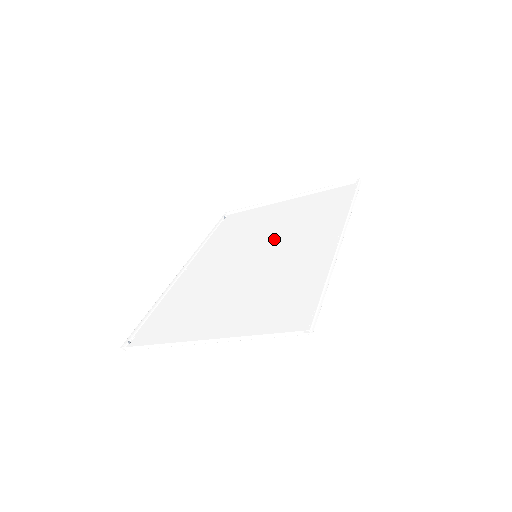
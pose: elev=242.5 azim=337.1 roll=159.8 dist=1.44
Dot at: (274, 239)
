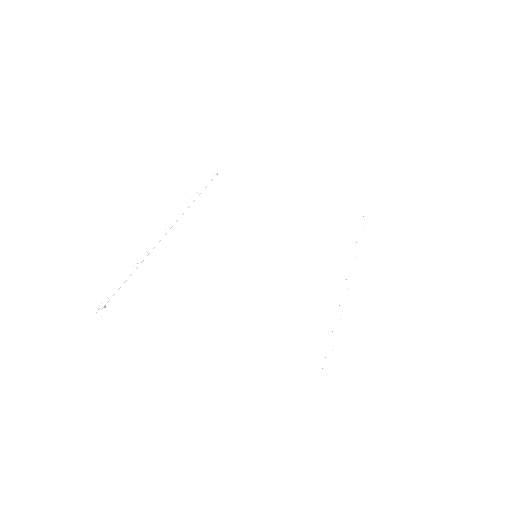
Dot at: (276, 243)
